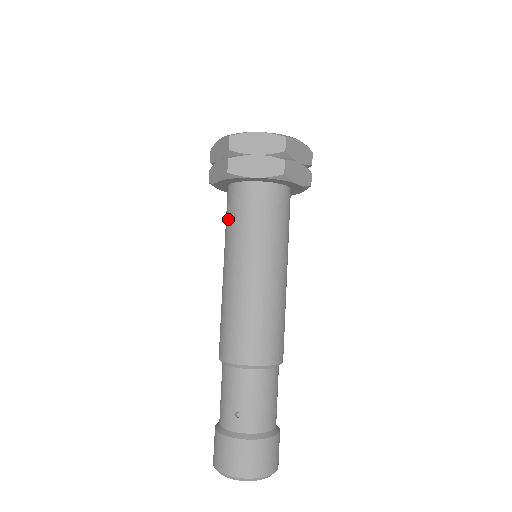
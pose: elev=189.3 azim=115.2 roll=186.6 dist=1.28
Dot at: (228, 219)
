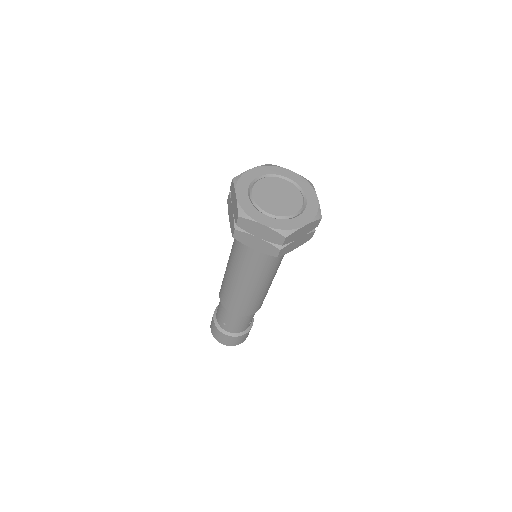
Dot at: (235, 240)
